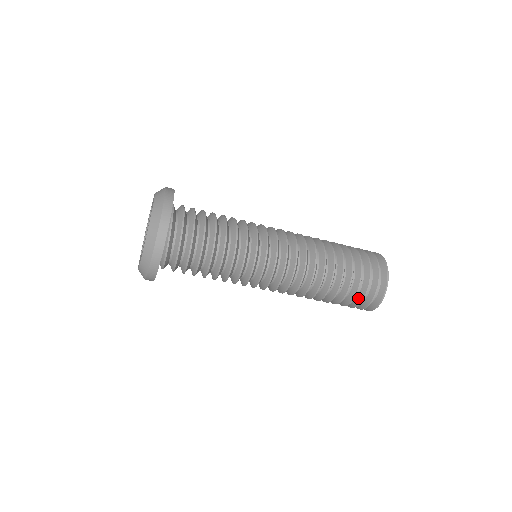
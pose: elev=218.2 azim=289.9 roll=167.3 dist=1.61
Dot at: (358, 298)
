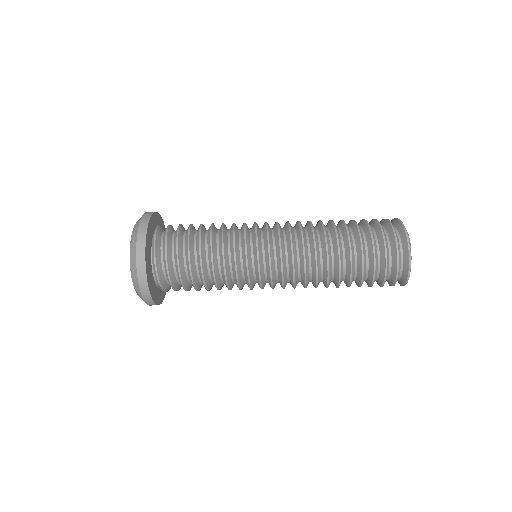
Dot at: (380, 248)
